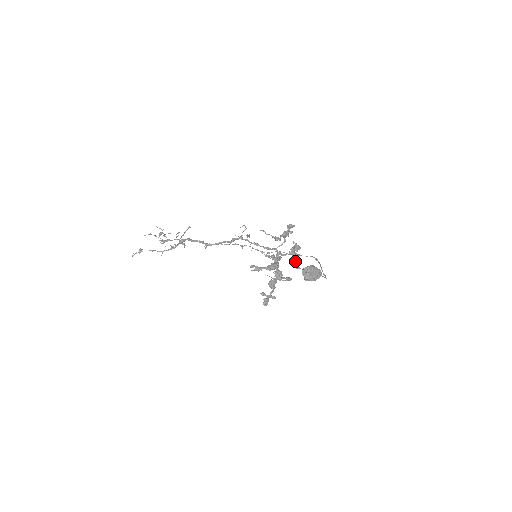
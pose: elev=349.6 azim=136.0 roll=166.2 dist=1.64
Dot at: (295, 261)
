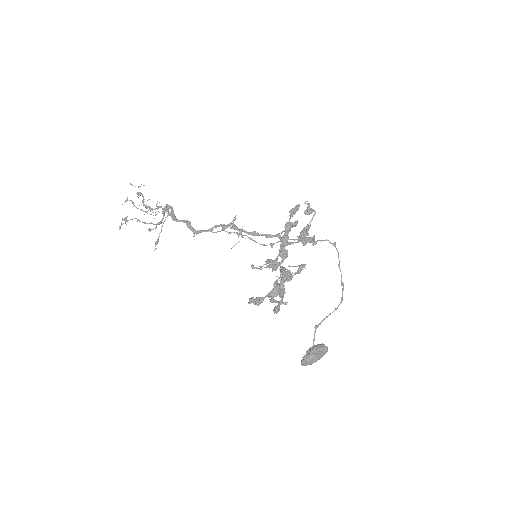
Dot at: occluded
